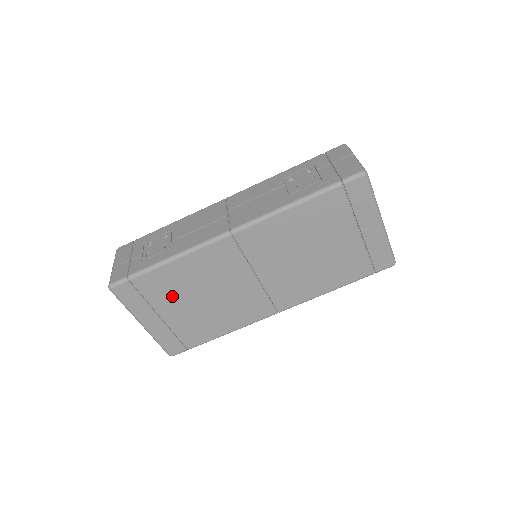
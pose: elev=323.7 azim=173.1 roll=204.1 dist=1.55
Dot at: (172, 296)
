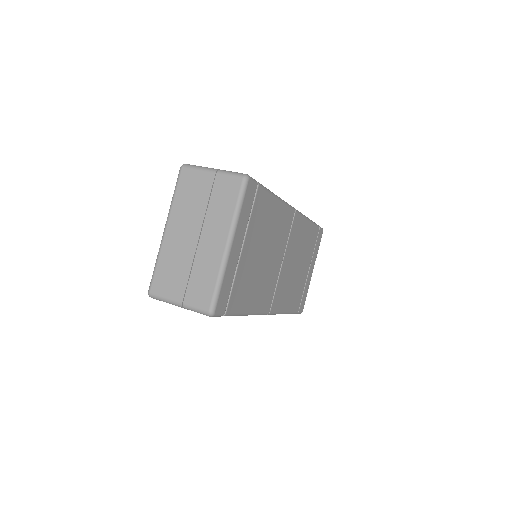
Dot at: (258, 232)
